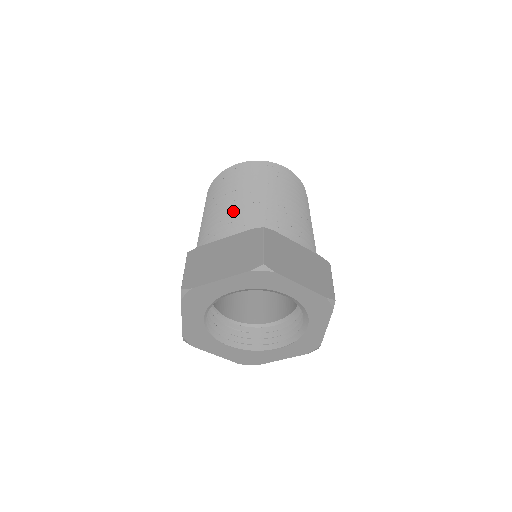
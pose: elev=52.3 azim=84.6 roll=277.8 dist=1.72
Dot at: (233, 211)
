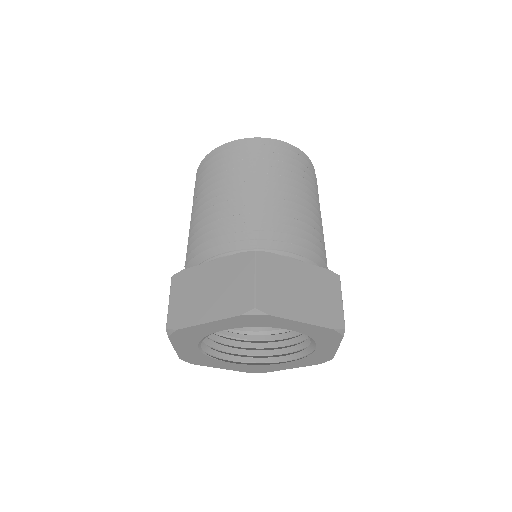
Dot at: (221, 218)
